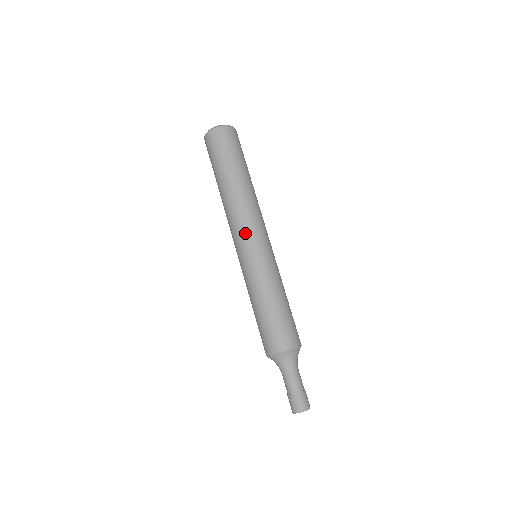
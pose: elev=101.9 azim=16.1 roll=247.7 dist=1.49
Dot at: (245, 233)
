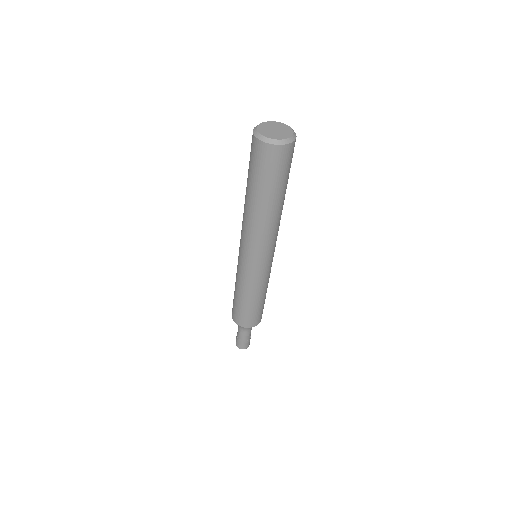
Dot at: (268, 252)
